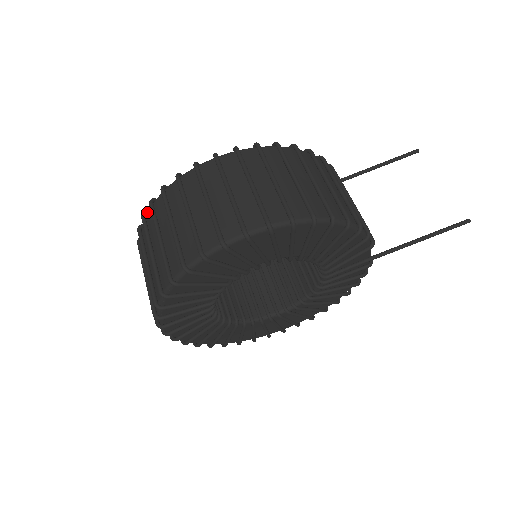
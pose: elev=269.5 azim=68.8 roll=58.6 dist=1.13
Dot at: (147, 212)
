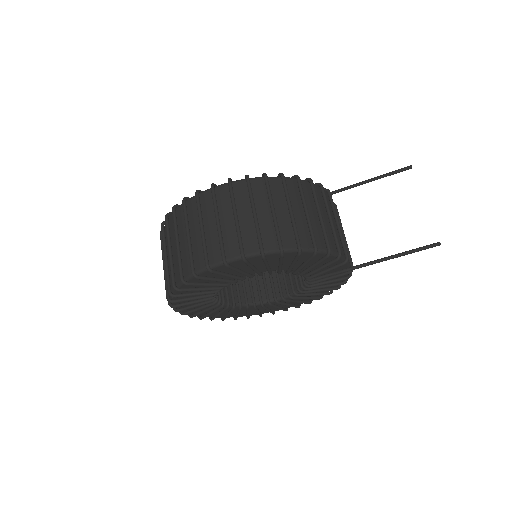
Dot at: occluded
